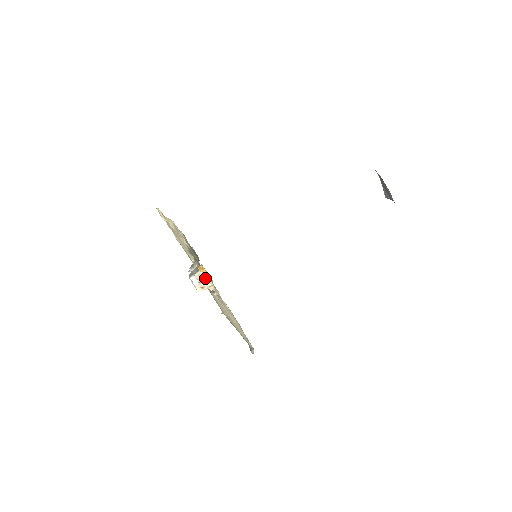
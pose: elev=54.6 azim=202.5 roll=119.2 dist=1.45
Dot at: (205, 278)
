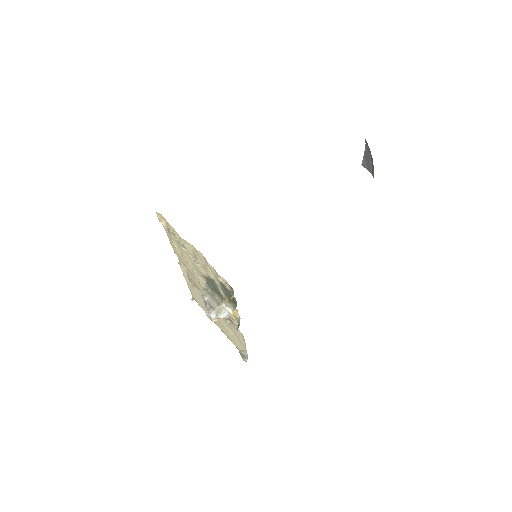
Dot at: occluded
